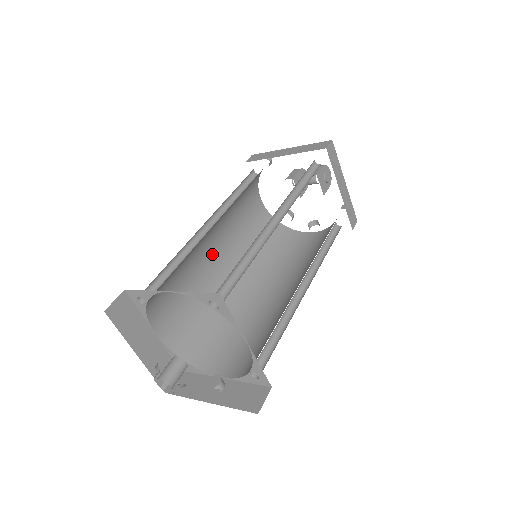
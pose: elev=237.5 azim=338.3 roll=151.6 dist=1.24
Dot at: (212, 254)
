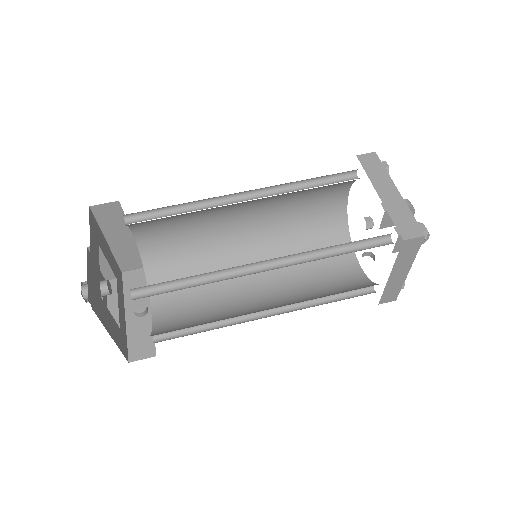
Dot at: (240, 212)
